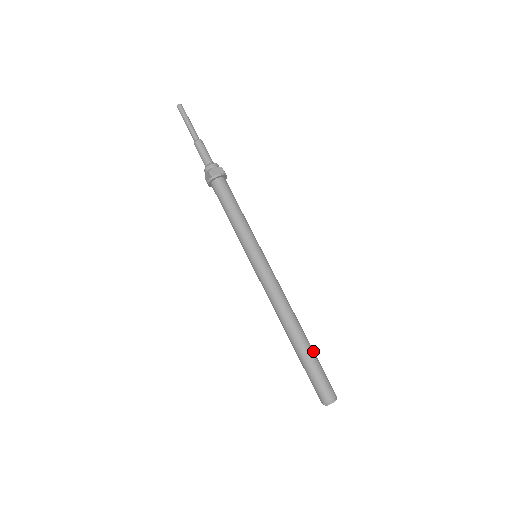
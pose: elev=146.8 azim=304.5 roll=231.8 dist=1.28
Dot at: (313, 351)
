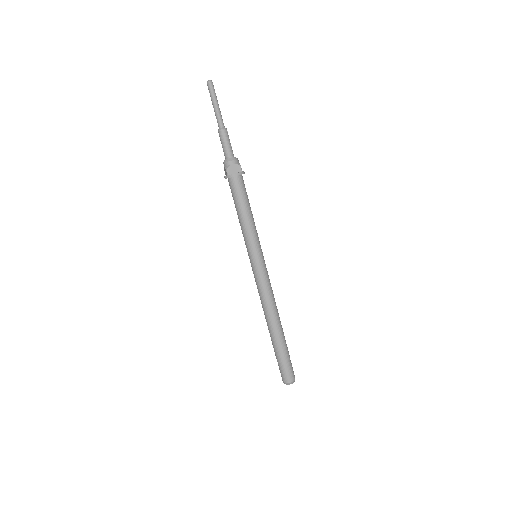
Dot at: (285, 345)
